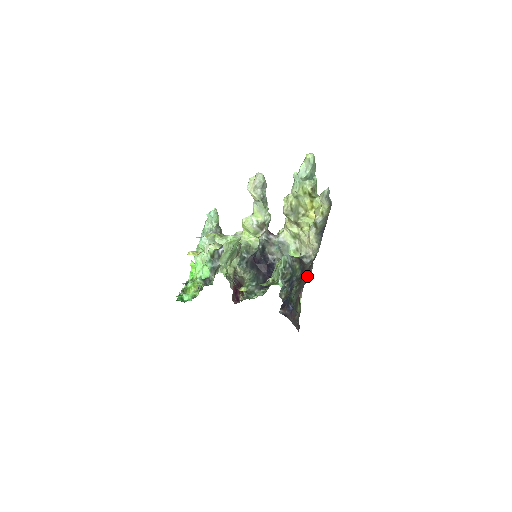
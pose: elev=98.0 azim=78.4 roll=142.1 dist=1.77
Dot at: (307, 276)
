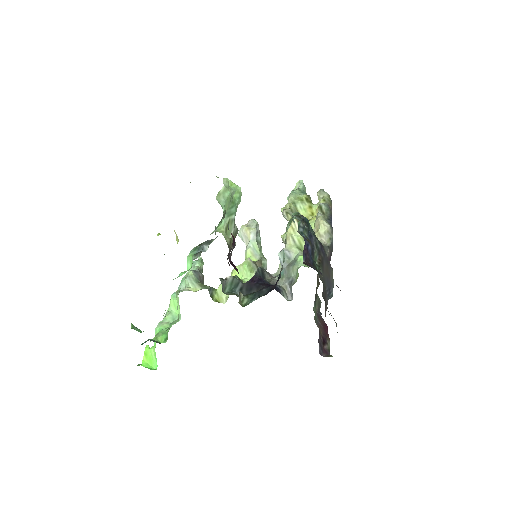
Dot at: (329, 272)
